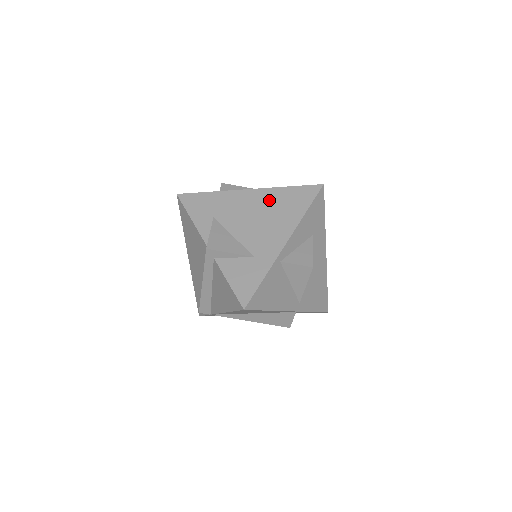
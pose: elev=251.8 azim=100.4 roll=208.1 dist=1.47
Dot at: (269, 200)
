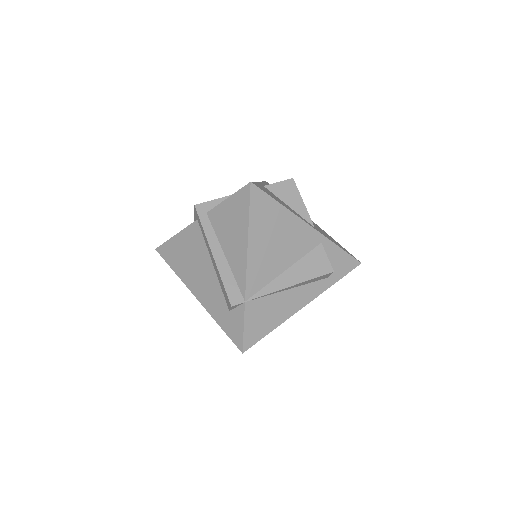
Dot at: occluded
